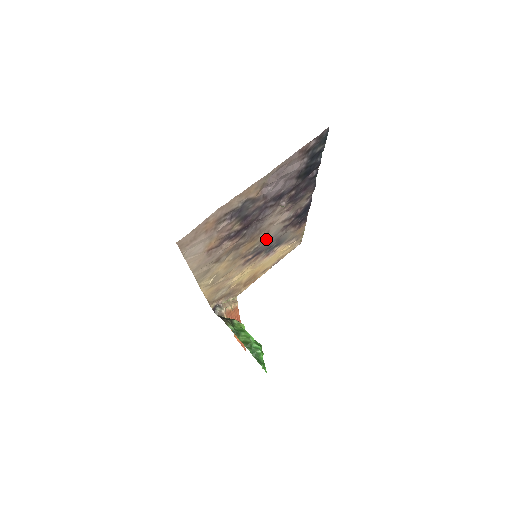
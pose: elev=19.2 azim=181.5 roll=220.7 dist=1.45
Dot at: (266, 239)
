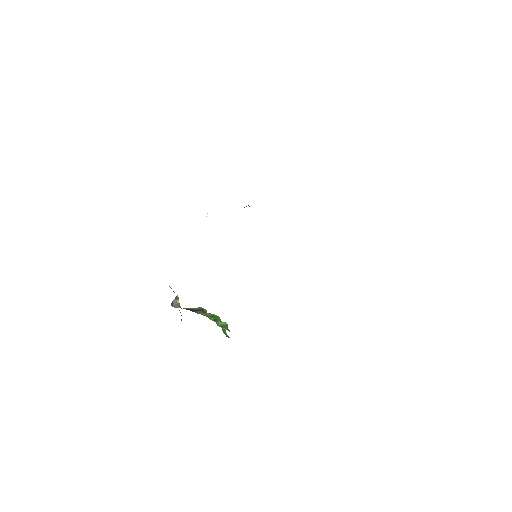
Dot at: occluded
